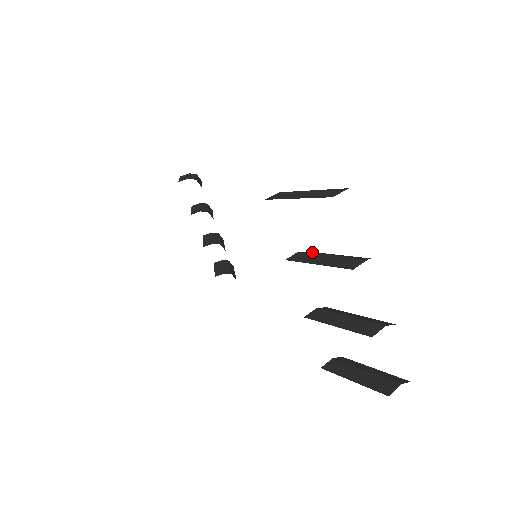
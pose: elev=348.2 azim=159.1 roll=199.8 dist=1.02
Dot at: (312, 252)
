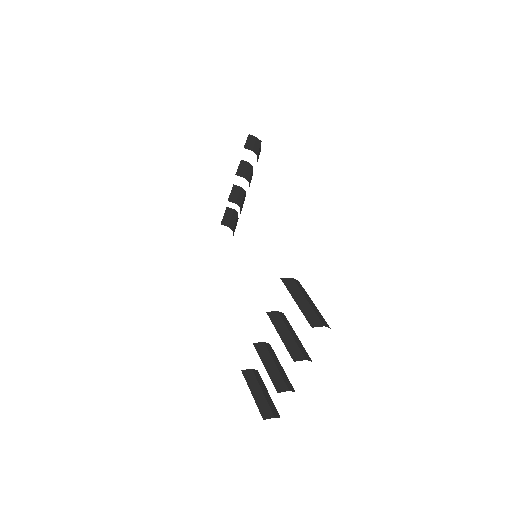
Dot at: (285, 318)
